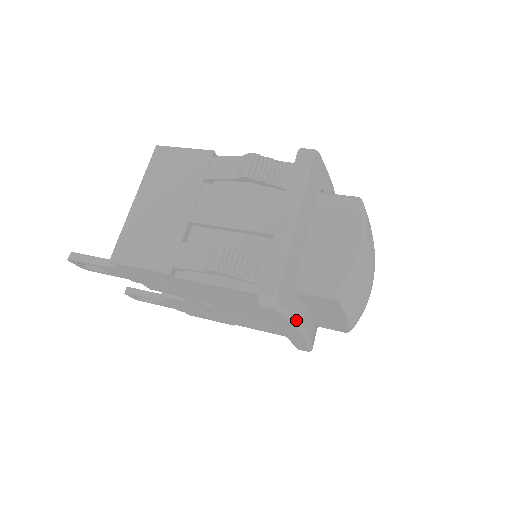
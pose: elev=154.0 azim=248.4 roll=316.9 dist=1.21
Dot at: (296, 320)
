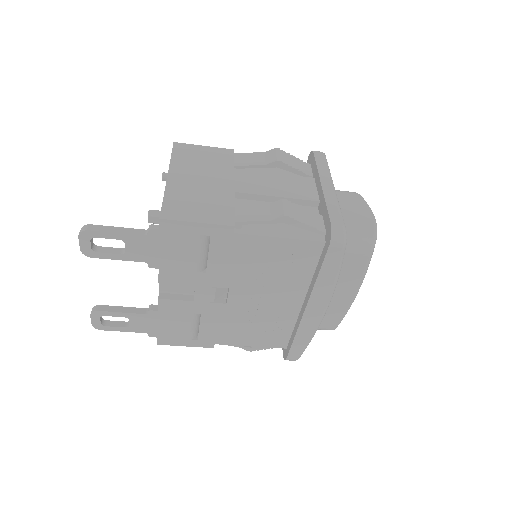
Dot at: (338, 277)
